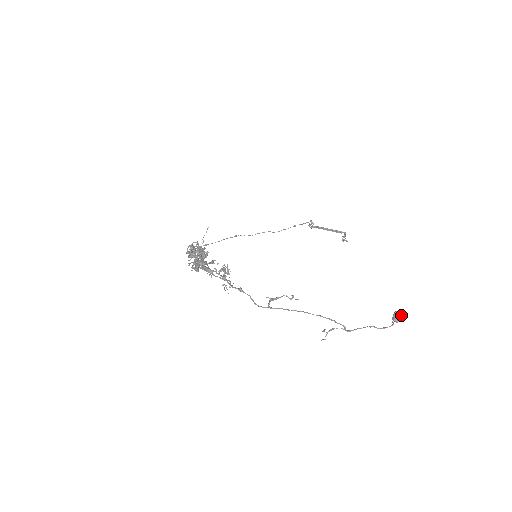
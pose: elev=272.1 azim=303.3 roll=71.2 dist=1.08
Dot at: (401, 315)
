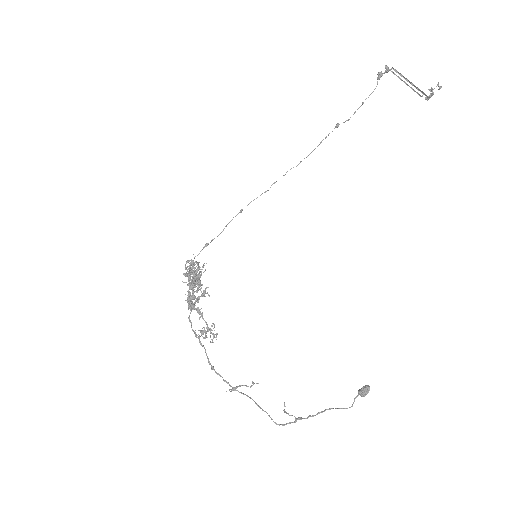
Dot at: (365, 395)
